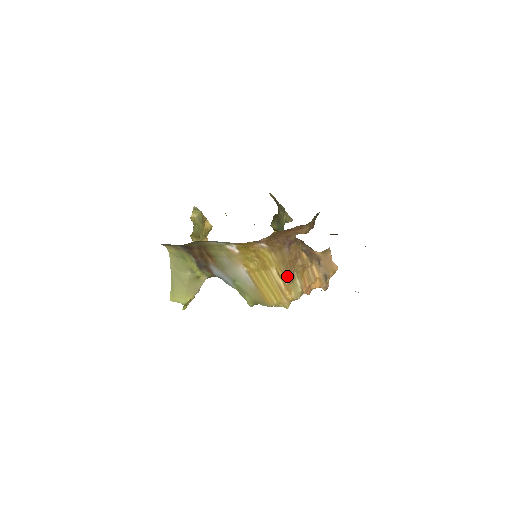
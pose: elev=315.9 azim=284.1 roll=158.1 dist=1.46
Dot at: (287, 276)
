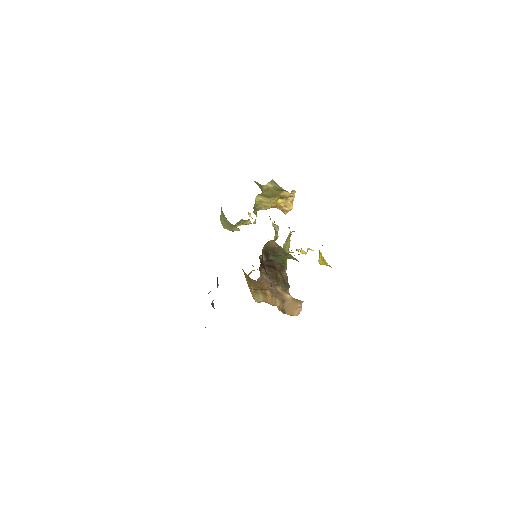
Dot at: occluded
